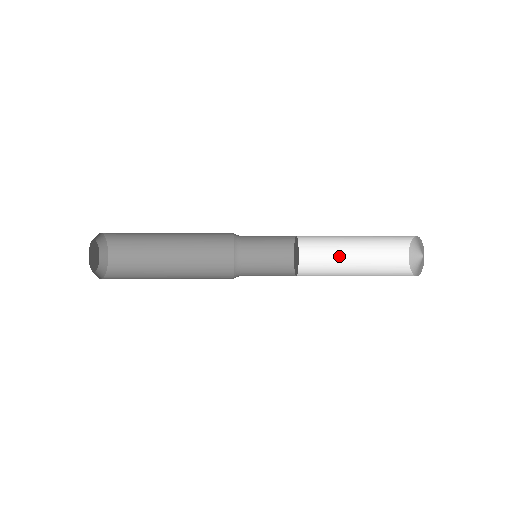
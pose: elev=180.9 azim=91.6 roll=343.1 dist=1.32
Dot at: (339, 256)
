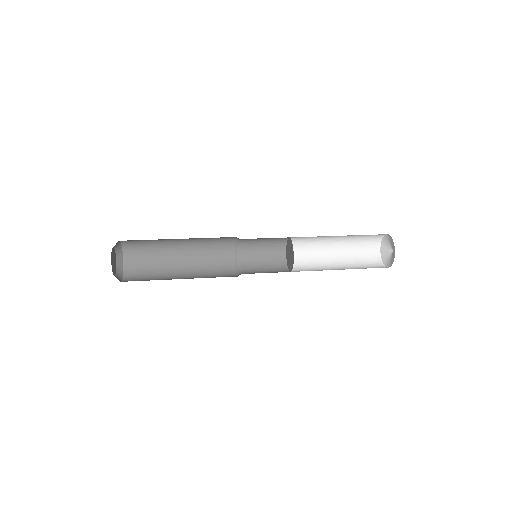
Dot at: (324, 249)
